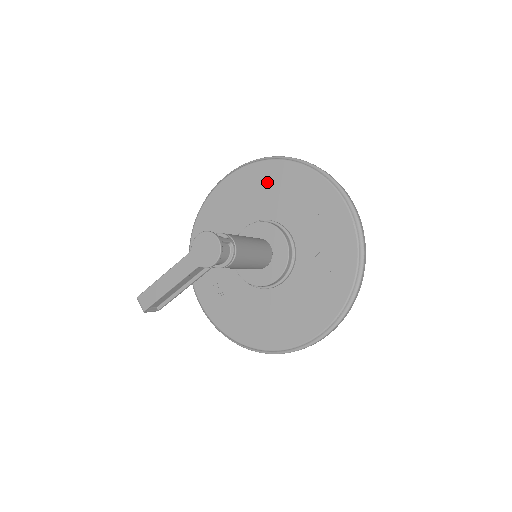
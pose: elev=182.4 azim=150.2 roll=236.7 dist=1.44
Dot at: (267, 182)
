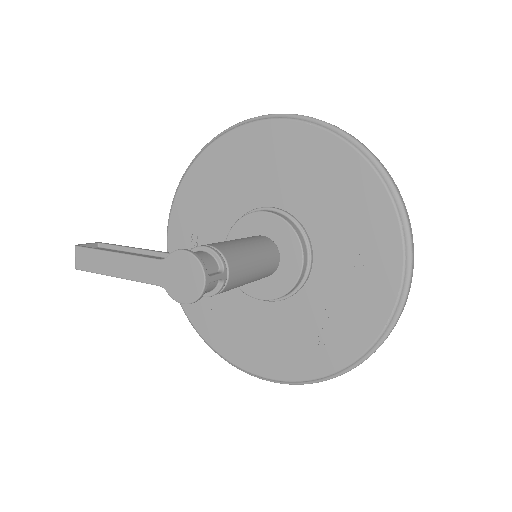
Dot at: (330, 174)
